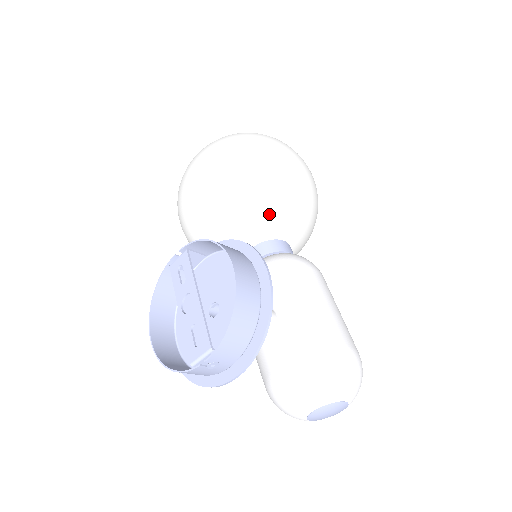
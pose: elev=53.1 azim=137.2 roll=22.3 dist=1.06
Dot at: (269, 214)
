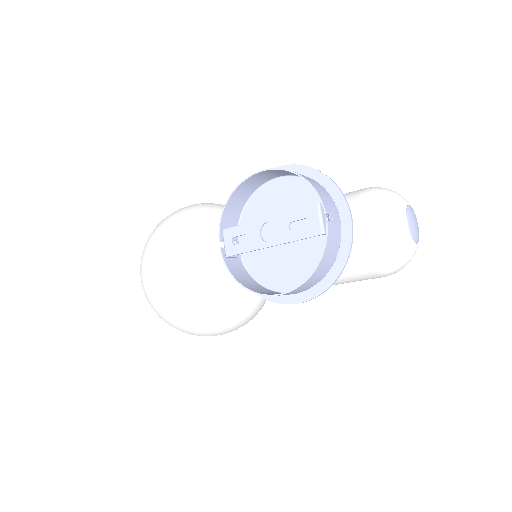
Dot at: occluded
